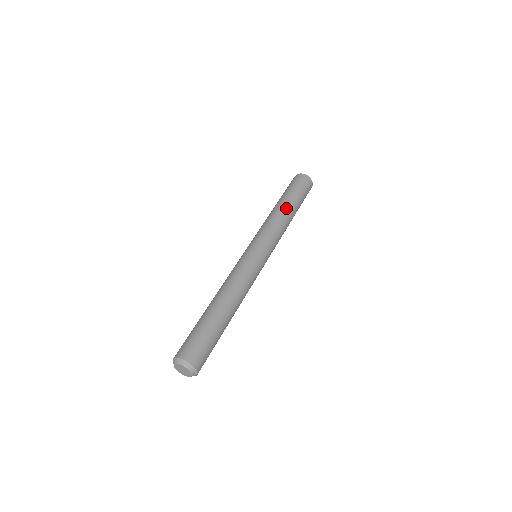
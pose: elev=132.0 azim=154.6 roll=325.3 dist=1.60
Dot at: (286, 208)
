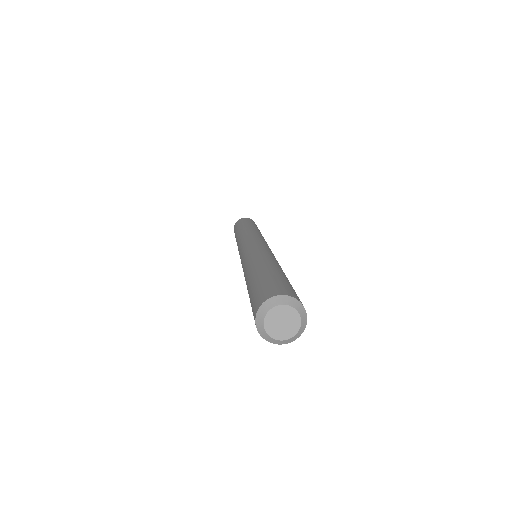
Dot at: (242, 229)
